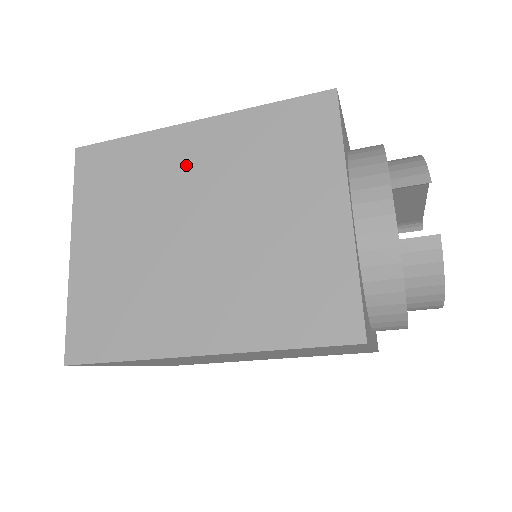
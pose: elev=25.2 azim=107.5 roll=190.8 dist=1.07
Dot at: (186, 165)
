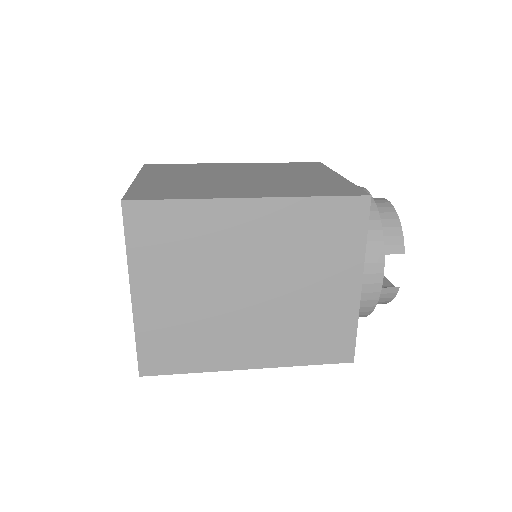
Dot at: (241, 237)
